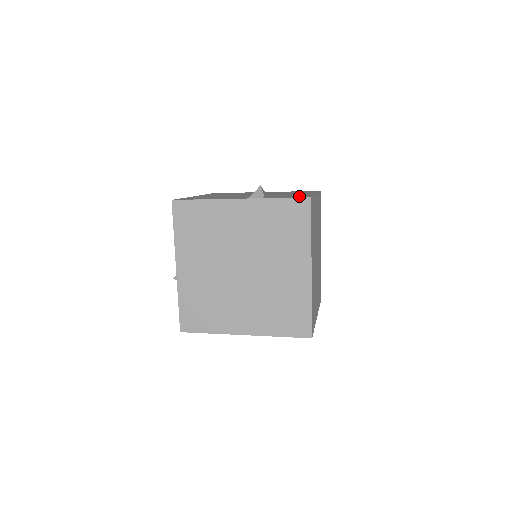
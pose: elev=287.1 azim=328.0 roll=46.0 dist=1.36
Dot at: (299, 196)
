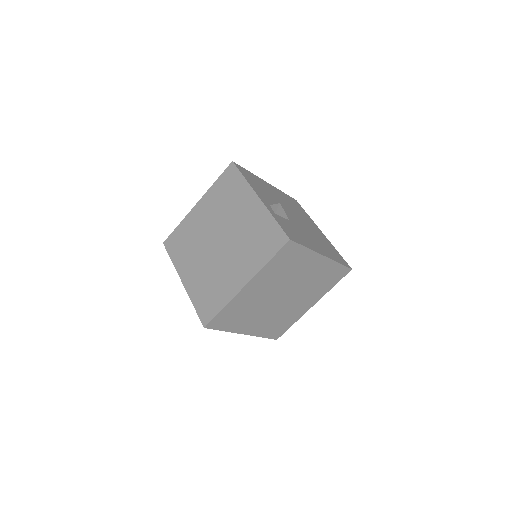
Dot at: (293, 235)
